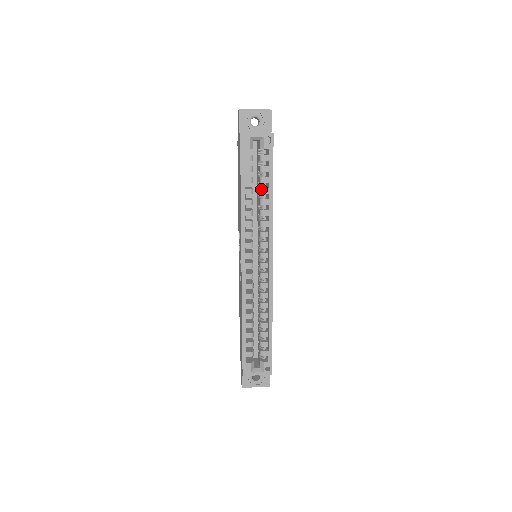
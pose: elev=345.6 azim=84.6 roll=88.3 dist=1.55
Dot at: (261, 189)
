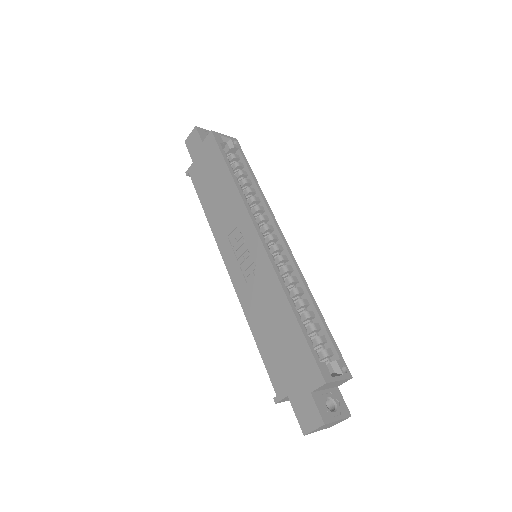
Dot at: (244, 179)
